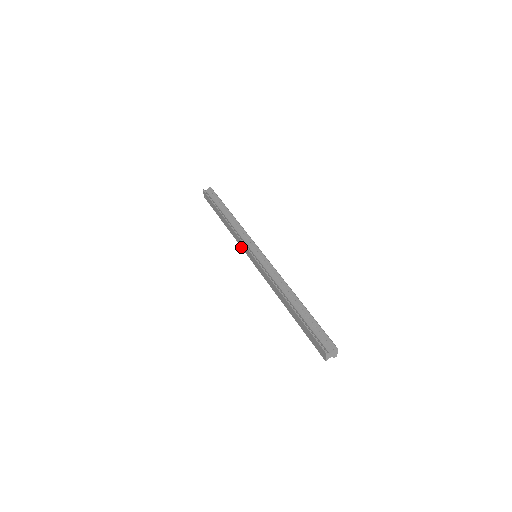
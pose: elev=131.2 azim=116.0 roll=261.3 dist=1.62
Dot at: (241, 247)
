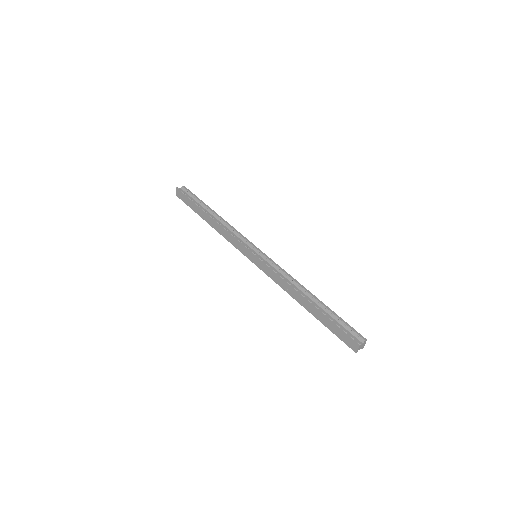
Dot at: (235, 247)
